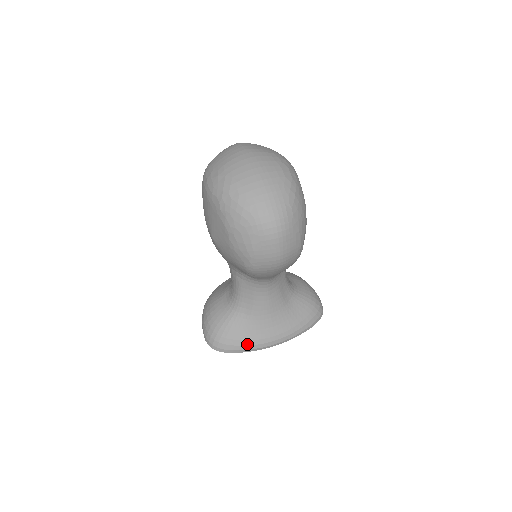
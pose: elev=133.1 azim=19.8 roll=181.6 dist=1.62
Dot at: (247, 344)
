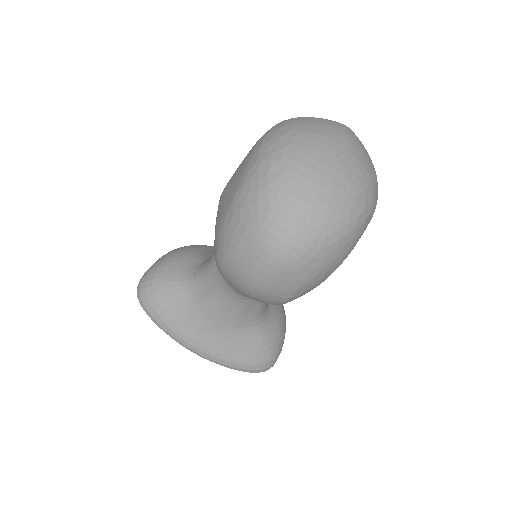
Dot at: (167, 323)
